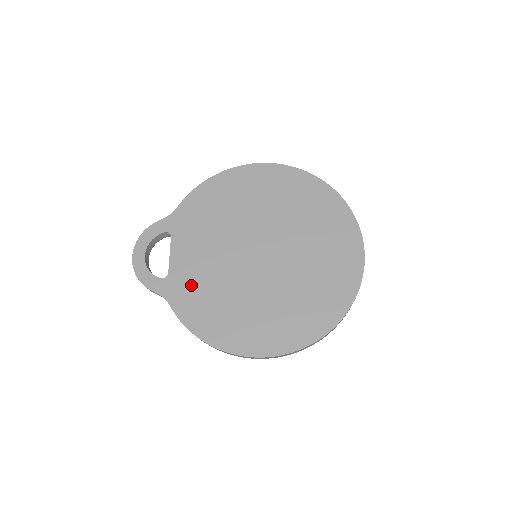
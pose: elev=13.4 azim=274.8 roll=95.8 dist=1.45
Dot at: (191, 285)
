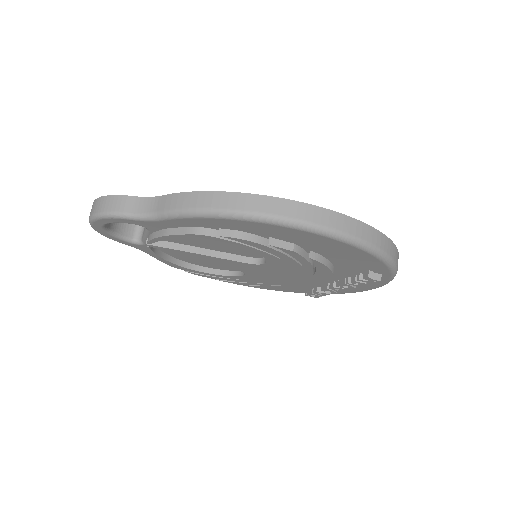
Dot at: occluded
